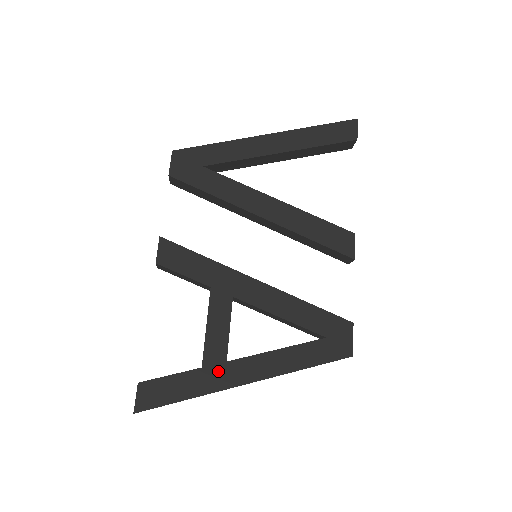
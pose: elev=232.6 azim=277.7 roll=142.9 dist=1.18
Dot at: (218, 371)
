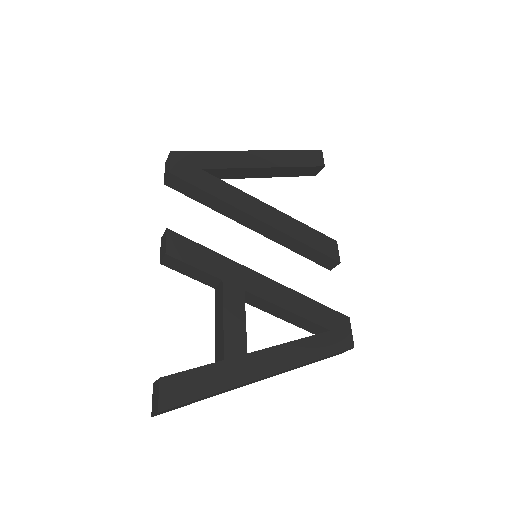
Dot at: (241, 363)
